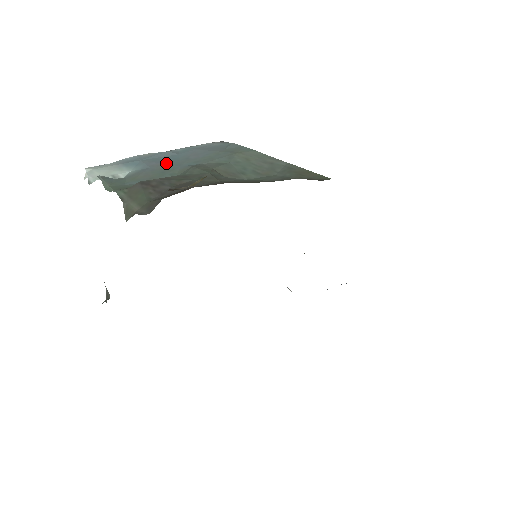
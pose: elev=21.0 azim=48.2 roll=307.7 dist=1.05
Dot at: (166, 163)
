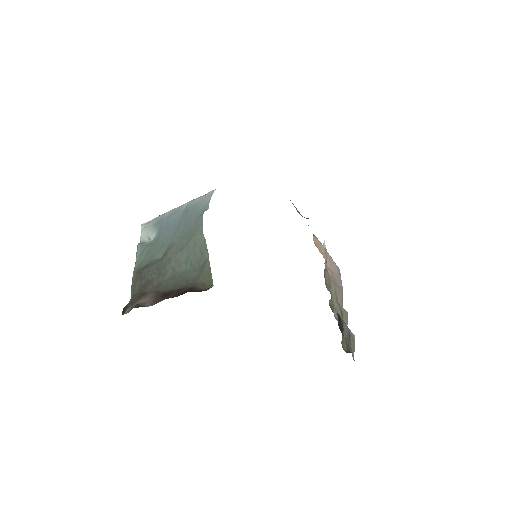
Dot at: (168, 233)
